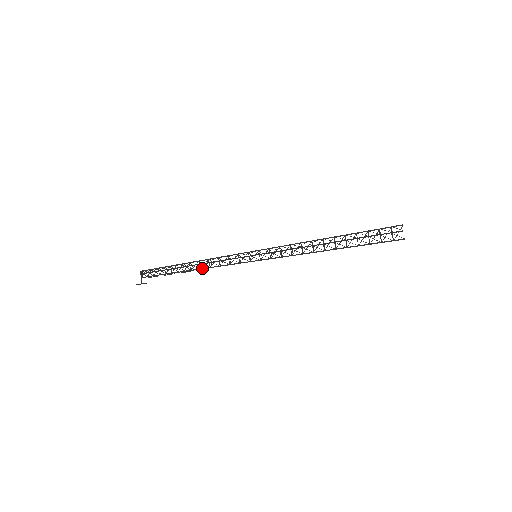
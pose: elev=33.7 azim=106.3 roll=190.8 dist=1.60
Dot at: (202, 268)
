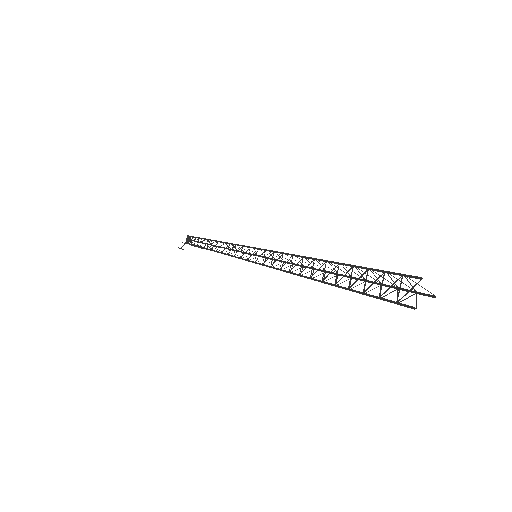
Dot at: (217, 251)
